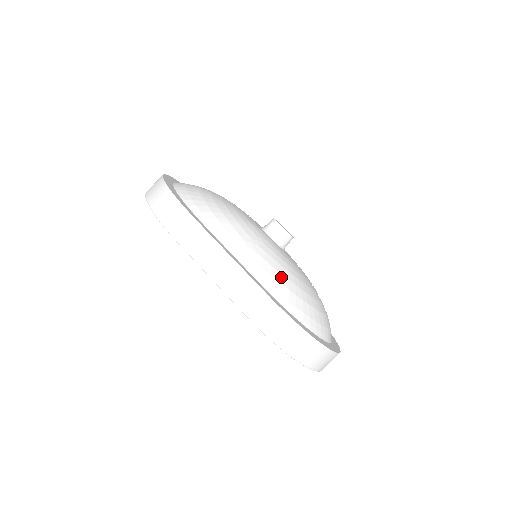
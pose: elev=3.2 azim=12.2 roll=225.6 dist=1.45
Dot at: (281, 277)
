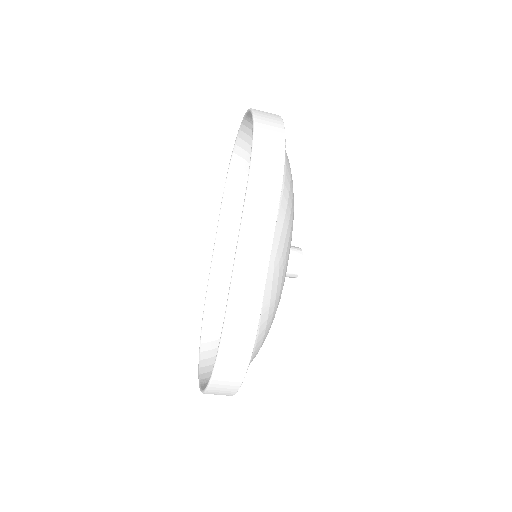
Dot at: (272, 311)
